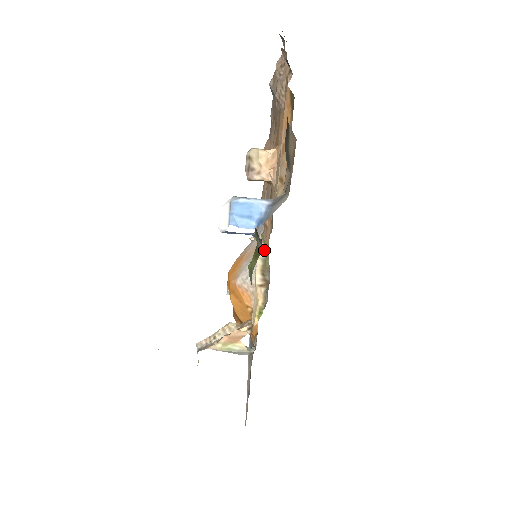
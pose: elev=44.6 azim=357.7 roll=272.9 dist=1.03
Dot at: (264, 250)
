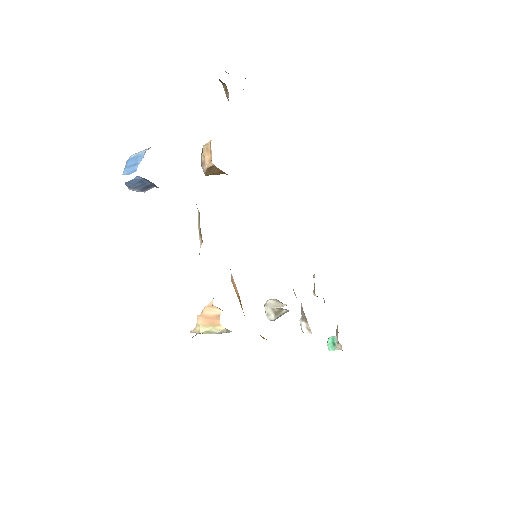
Dot at: (199, 214)
